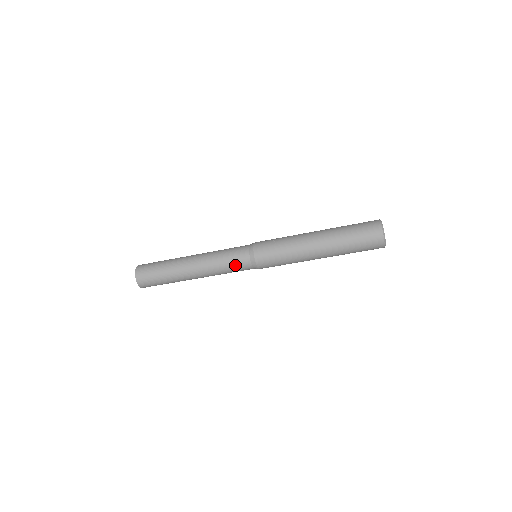
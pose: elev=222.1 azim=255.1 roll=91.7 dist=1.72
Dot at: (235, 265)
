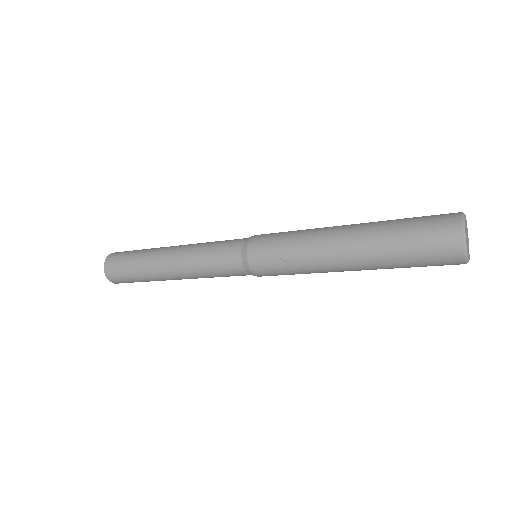
Dot at: (229, 276)
